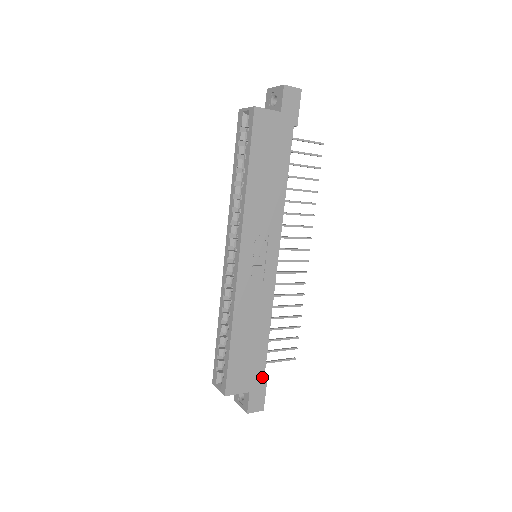
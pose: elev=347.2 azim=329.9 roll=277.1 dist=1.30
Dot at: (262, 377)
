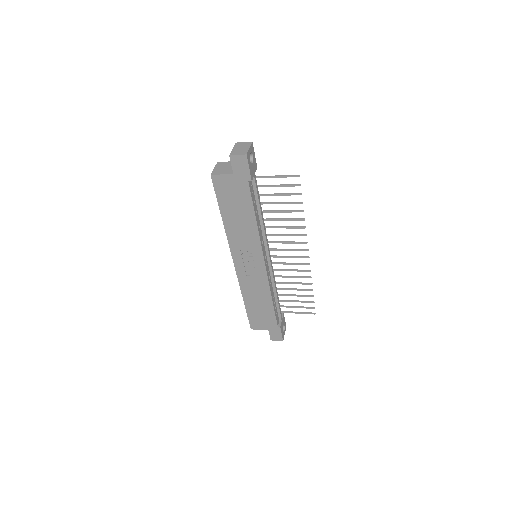
Dot at: (276, 325)
